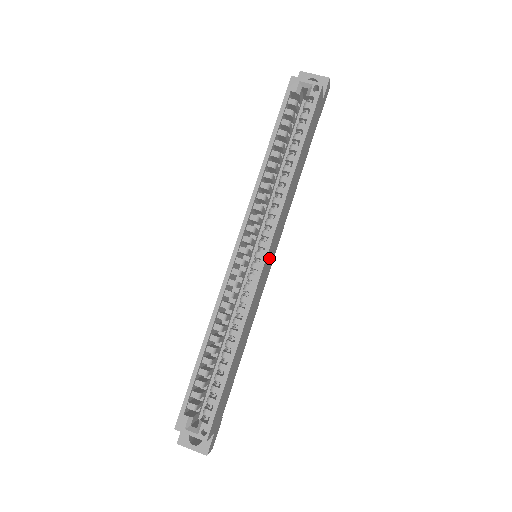
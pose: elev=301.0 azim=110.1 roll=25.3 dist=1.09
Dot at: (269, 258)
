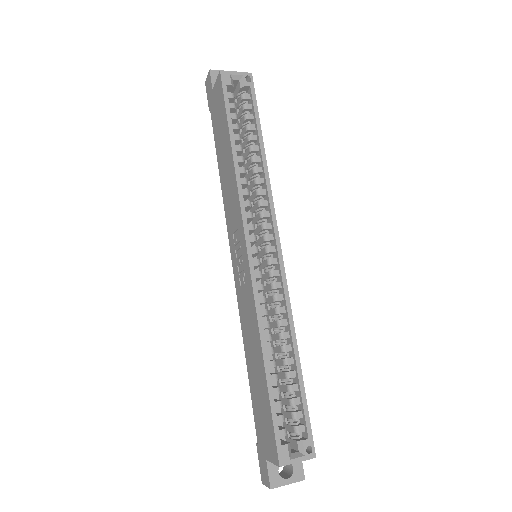
Dot at: occluded
